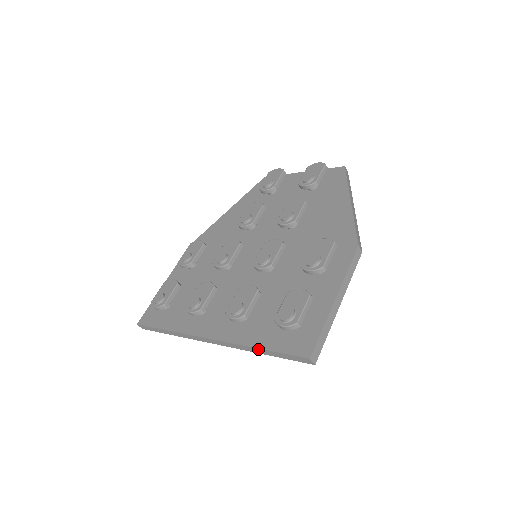
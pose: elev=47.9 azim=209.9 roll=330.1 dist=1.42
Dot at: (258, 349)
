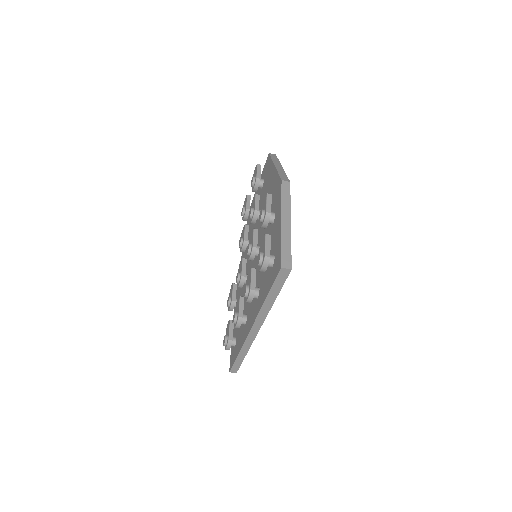
Dot at: (267, 300)
